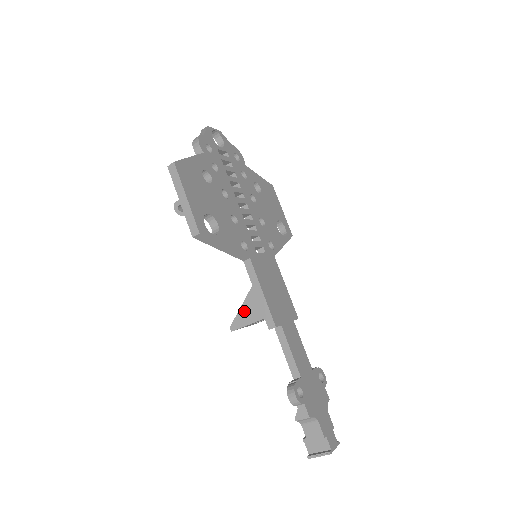
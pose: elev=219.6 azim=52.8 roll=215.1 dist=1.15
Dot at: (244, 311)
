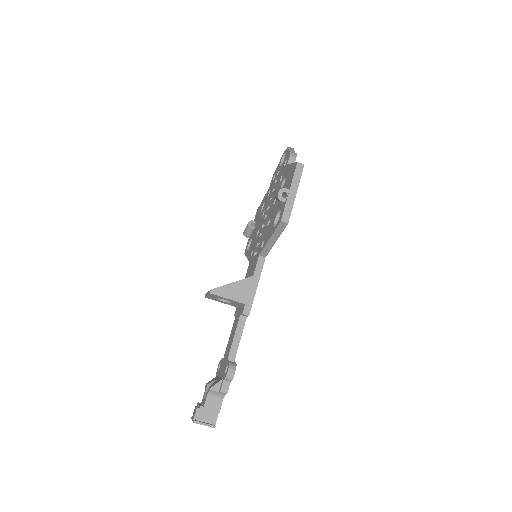
Dot at: (233, 287)
